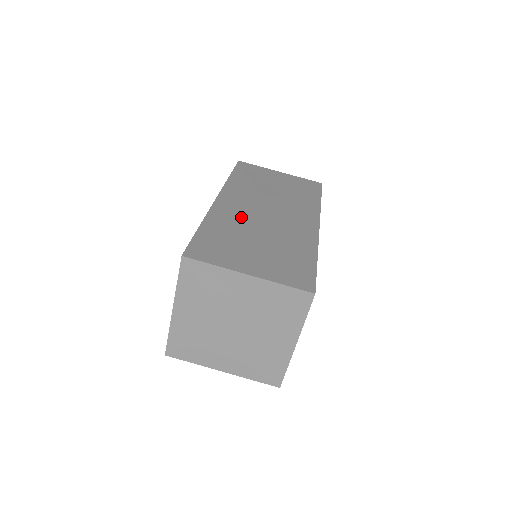
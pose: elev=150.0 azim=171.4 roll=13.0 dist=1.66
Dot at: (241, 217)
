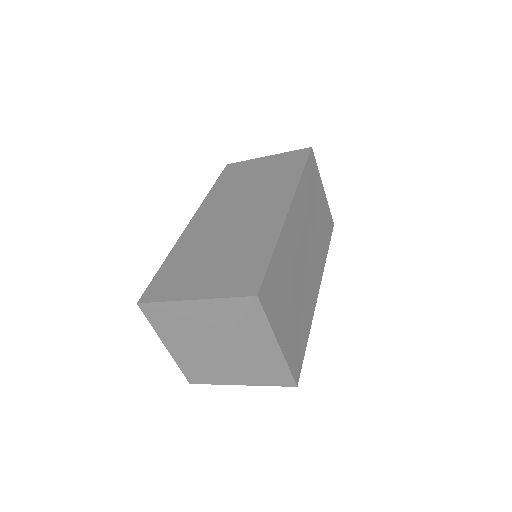
Dot at: (294, 251)
